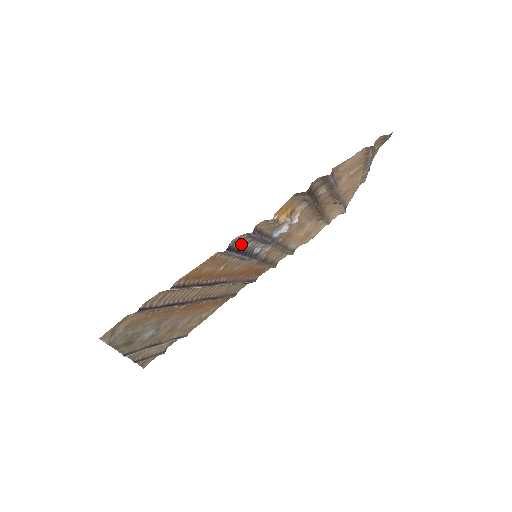
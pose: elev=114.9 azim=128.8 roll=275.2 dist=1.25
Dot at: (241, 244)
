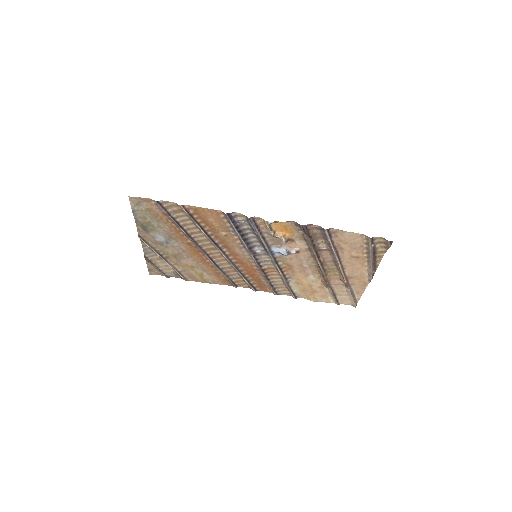
Dot at: (243, 226)
